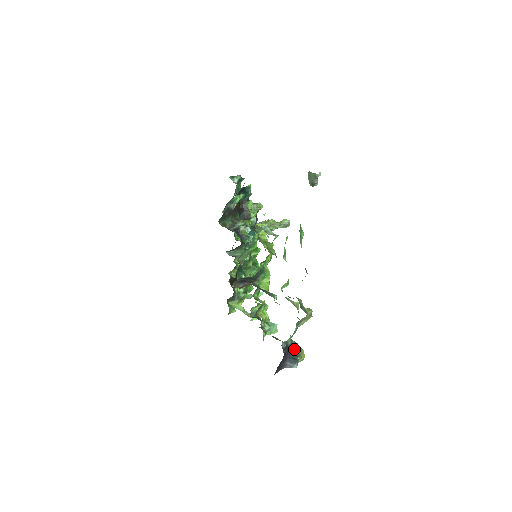
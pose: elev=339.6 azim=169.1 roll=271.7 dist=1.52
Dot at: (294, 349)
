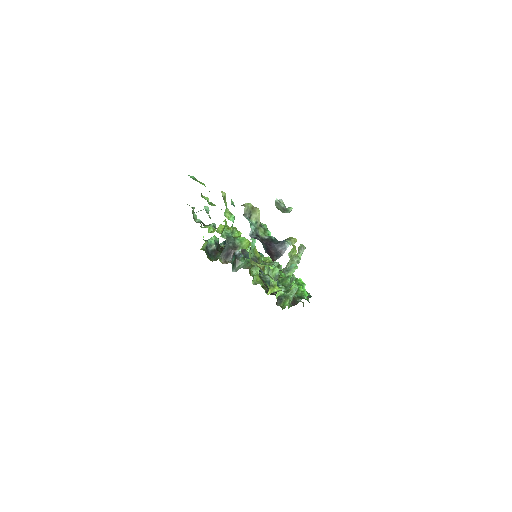
Dot at: occluded
